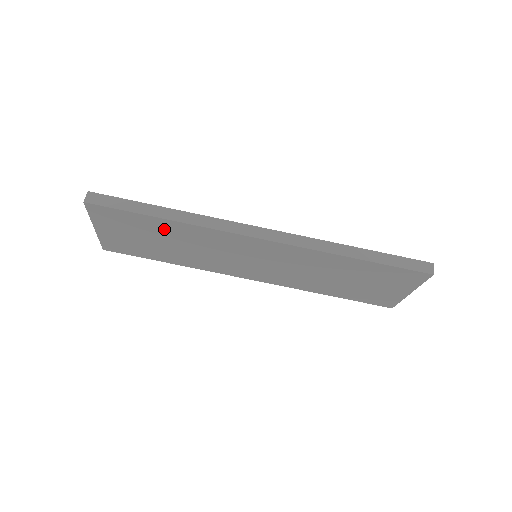
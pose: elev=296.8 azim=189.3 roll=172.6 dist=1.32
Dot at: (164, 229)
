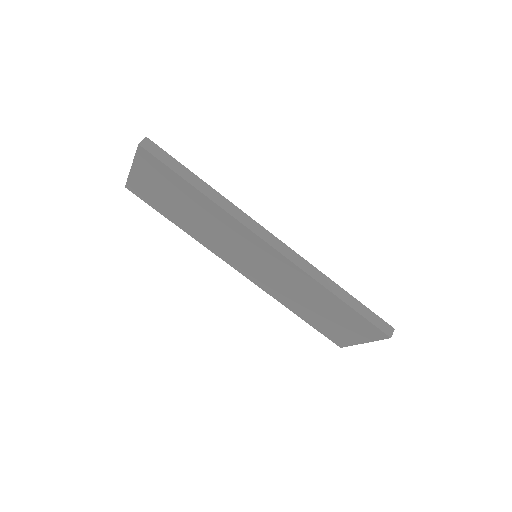
Dot at: (194, 199)
